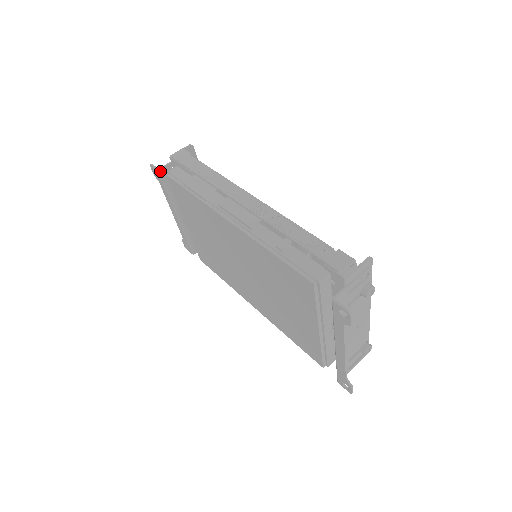
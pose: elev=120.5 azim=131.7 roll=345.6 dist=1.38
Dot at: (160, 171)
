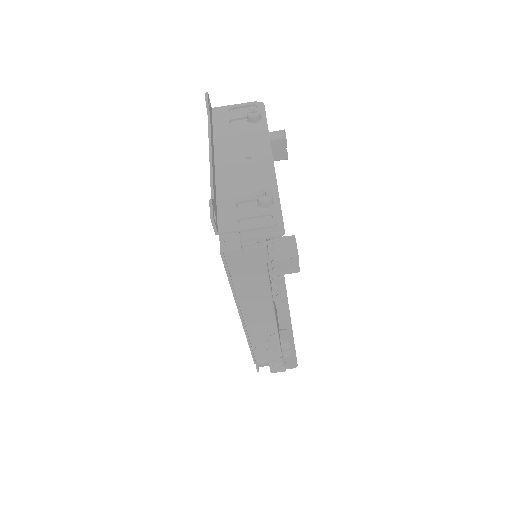
Dot at: (218, 232)
